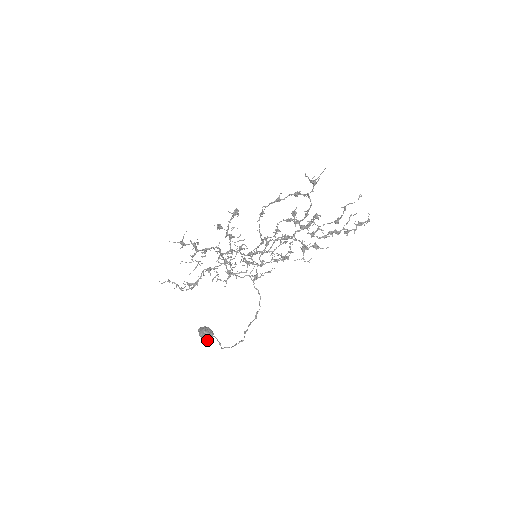
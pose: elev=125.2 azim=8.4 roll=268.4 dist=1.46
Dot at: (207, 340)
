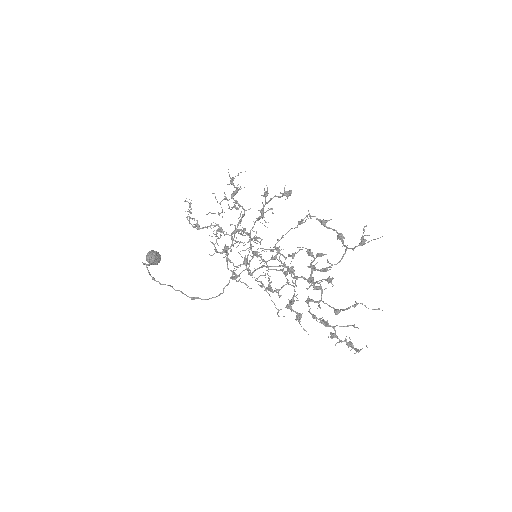
Dot at: (147, 259)
